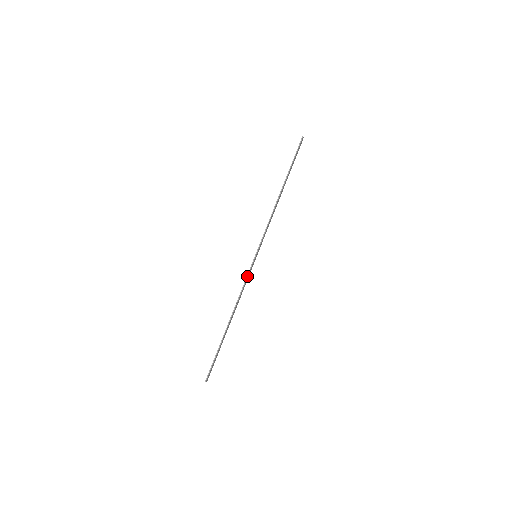
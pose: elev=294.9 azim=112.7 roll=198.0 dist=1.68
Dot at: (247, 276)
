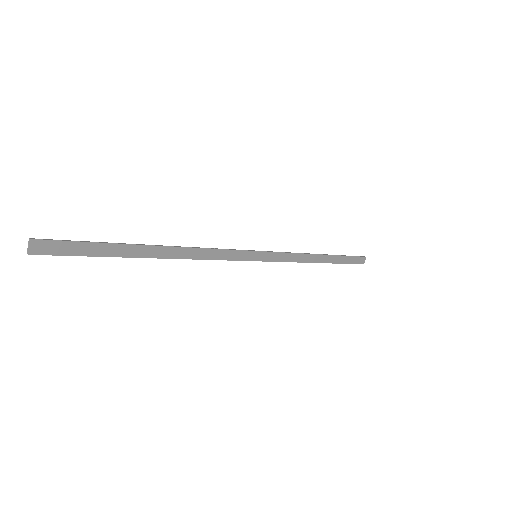
Dot at: (231, 249)
